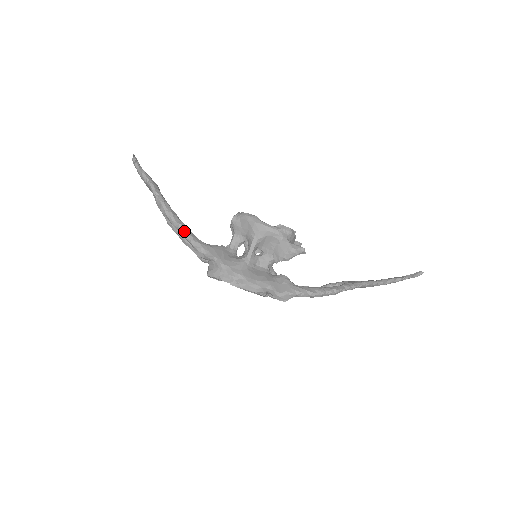
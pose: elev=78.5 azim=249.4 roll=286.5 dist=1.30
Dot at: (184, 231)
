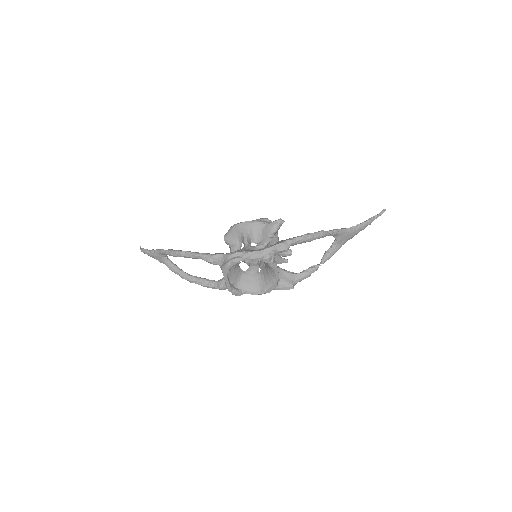
Dot at: (191, 253)
